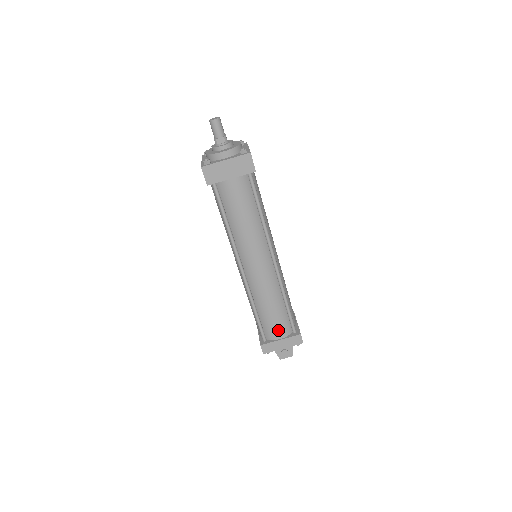
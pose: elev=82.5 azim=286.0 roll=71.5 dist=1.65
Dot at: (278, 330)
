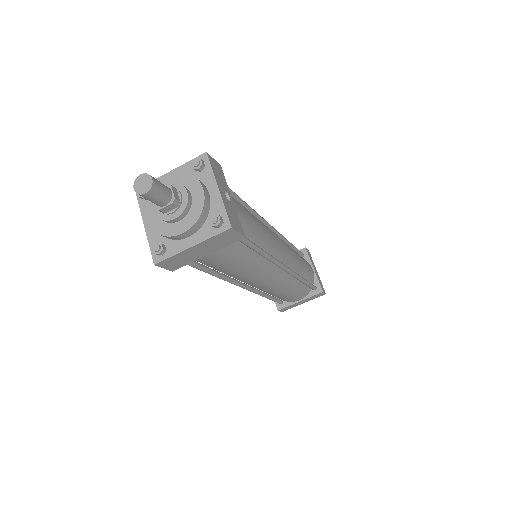
Dot at: (296, 298)
